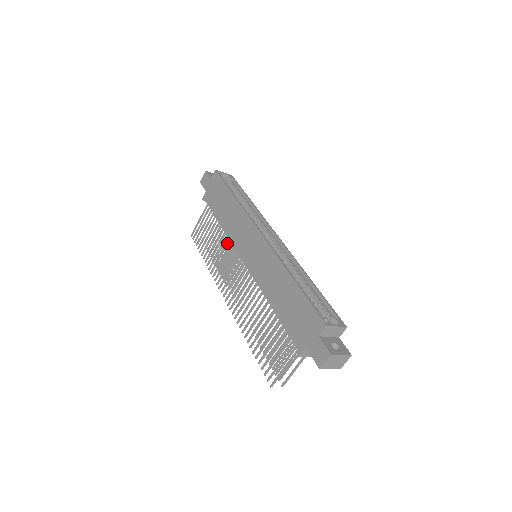
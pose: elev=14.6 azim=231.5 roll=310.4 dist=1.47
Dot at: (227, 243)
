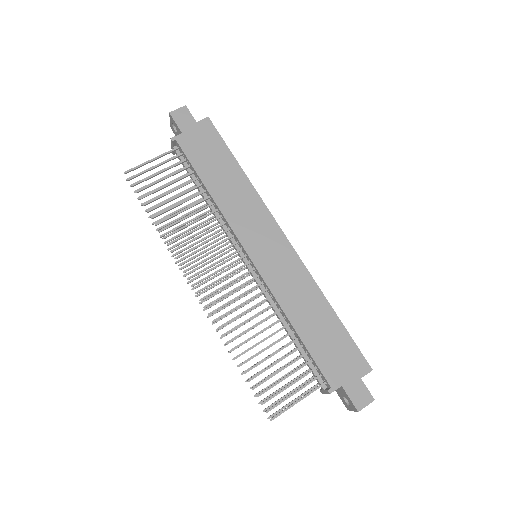
Dot at: (213, 220)
